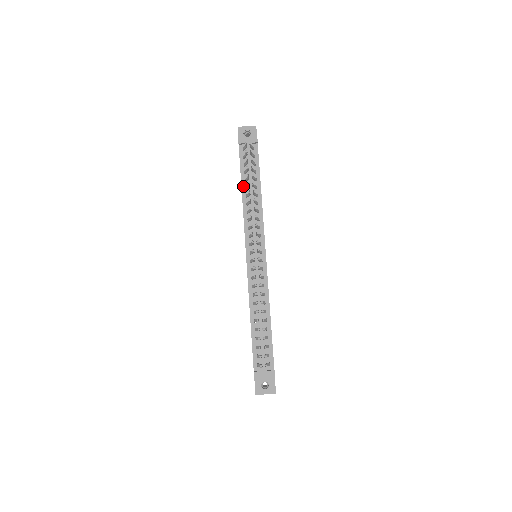
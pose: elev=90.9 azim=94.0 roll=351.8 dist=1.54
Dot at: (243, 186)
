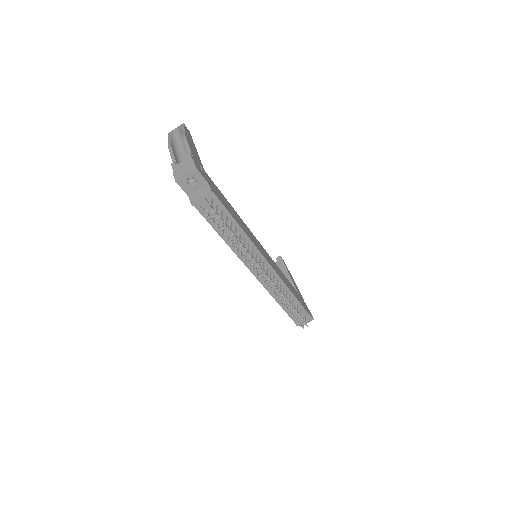
Dot at: (221, 235)
